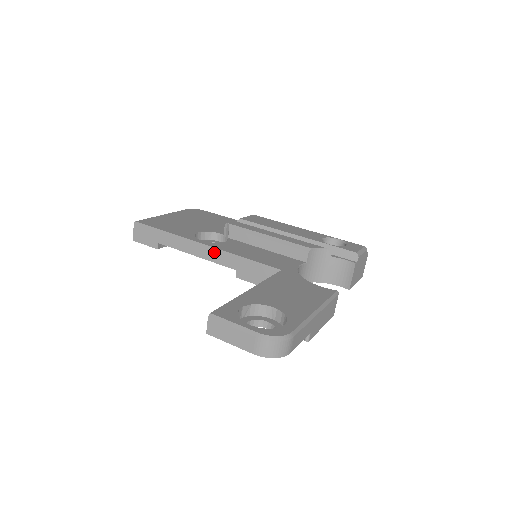
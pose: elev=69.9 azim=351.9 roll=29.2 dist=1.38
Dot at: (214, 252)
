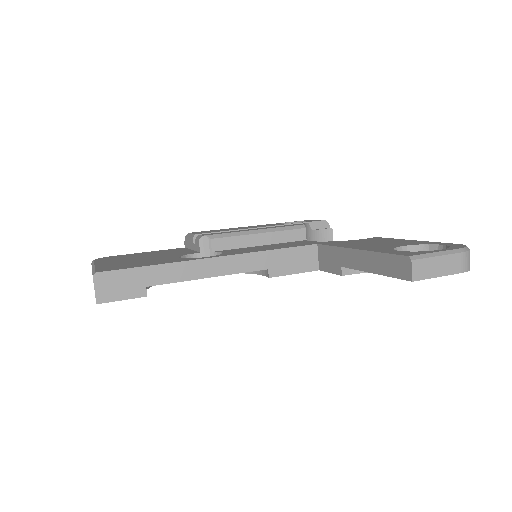
Dot at: (235, 260)
